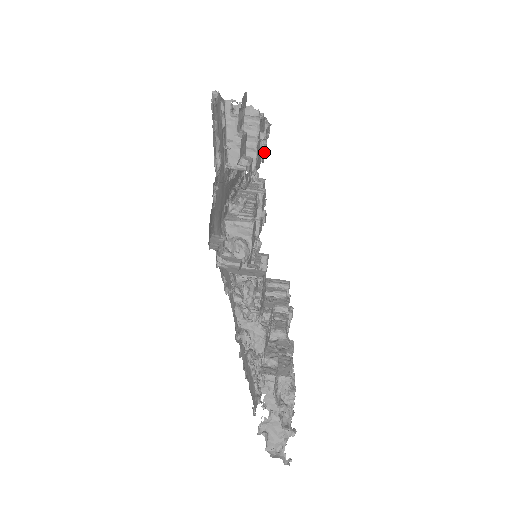
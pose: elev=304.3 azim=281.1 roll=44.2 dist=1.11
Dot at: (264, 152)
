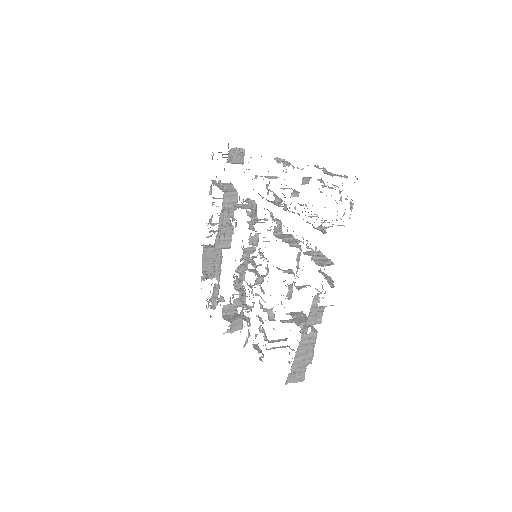
Dot at: occluded
